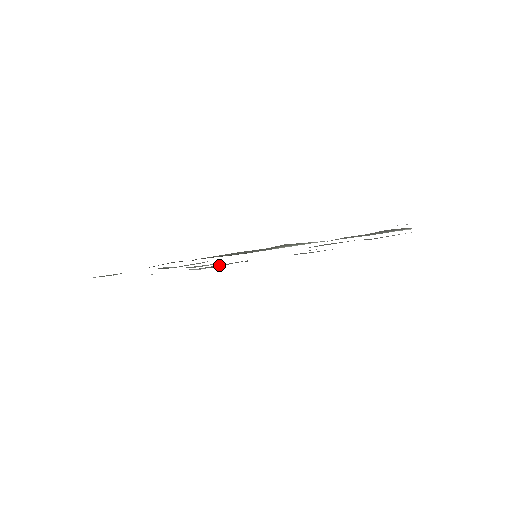
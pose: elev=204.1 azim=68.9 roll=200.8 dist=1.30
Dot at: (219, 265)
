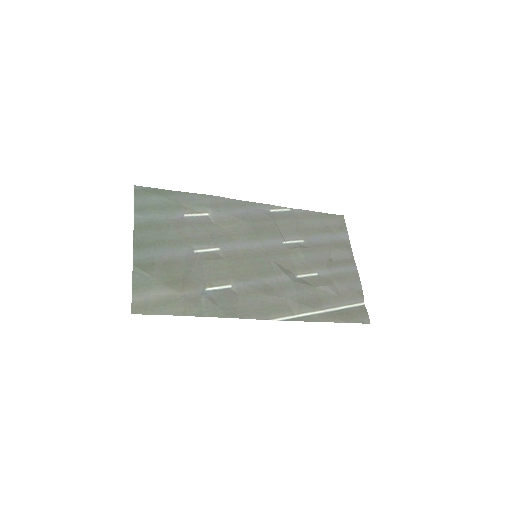
Dot at: (200, 208)
